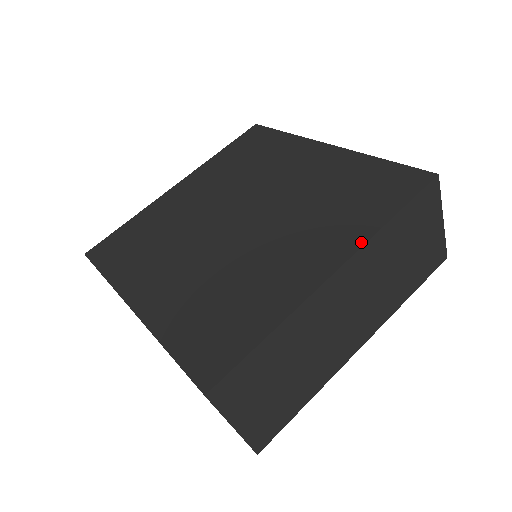
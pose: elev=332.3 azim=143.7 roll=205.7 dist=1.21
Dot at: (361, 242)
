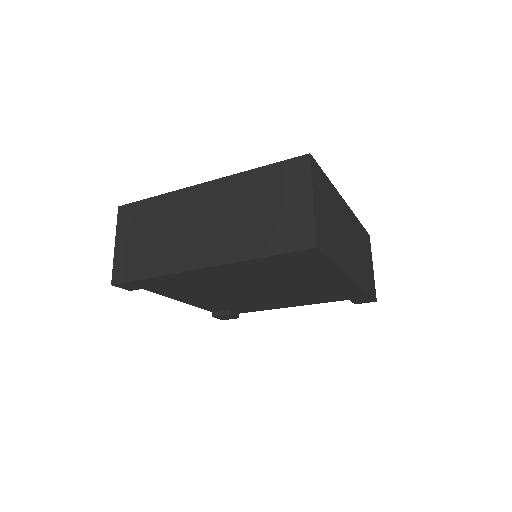
Dot at: occluded
